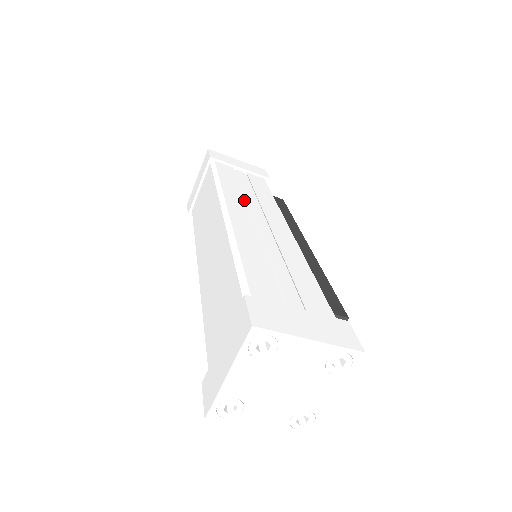
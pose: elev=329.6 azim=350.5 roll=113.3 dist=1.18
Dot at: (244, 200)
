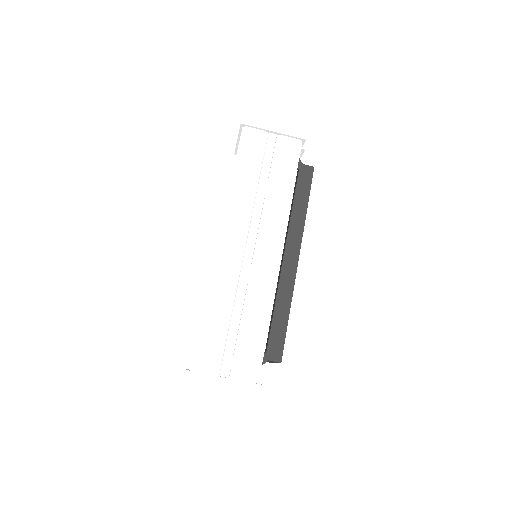
Dot at: (248, 210)
